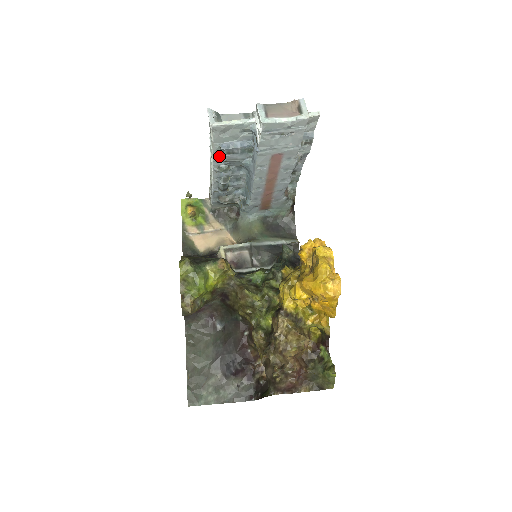
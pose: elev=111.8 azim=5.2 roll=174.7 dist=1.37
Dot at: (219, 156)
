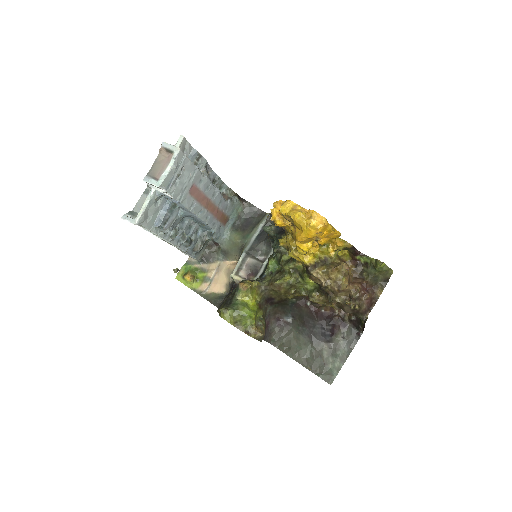
Dot at: (162, 232)
